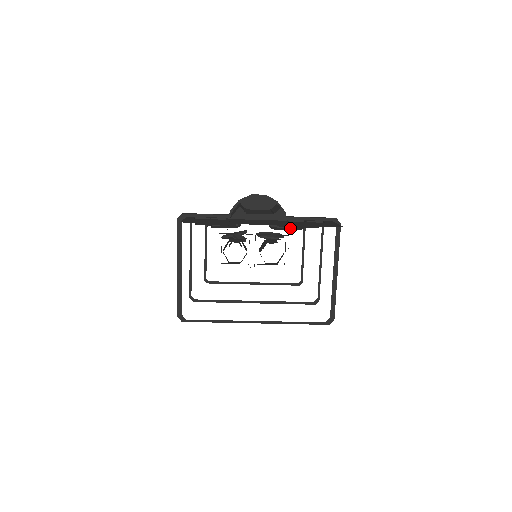
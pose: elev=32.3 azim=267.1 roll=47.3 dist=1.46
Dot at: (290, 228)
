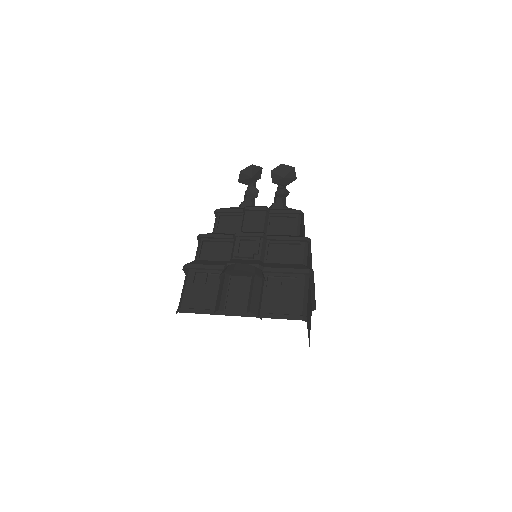
Dot at: (284, 233)
